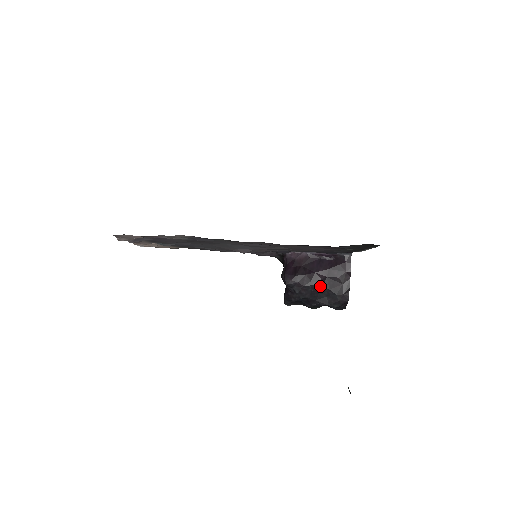
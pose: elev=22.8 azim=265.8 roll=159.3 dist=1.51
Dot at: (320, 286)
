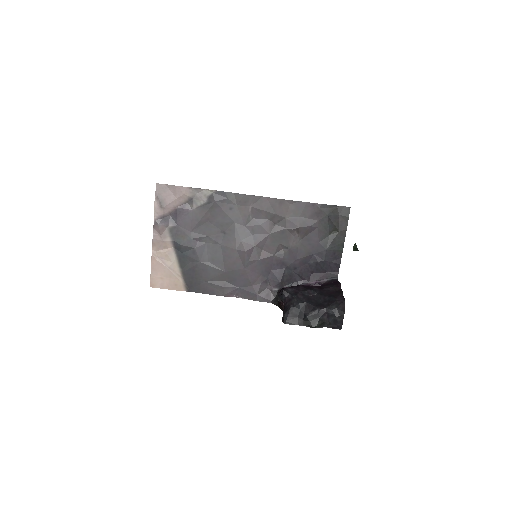
Dot at: (315, 293)
